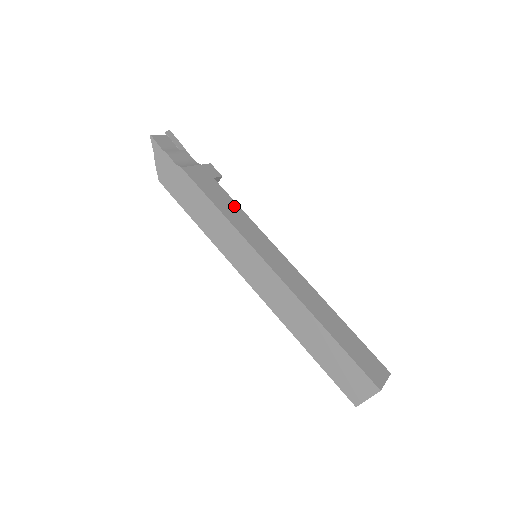
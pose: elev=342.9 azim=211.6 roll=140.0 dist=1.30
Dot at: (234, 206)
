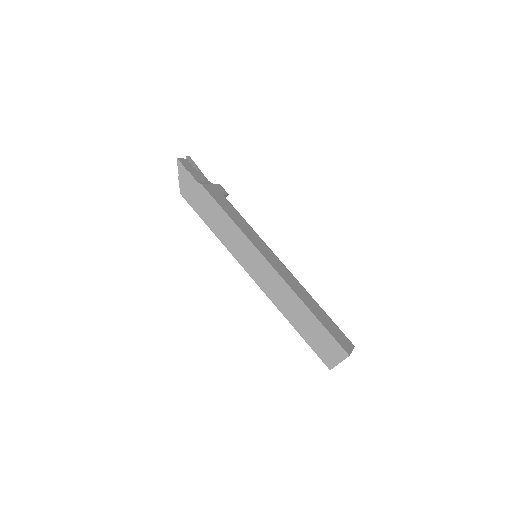
Dot at: (240, 217)
